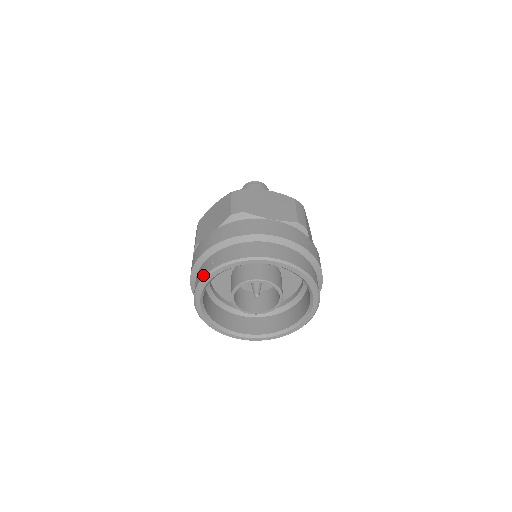
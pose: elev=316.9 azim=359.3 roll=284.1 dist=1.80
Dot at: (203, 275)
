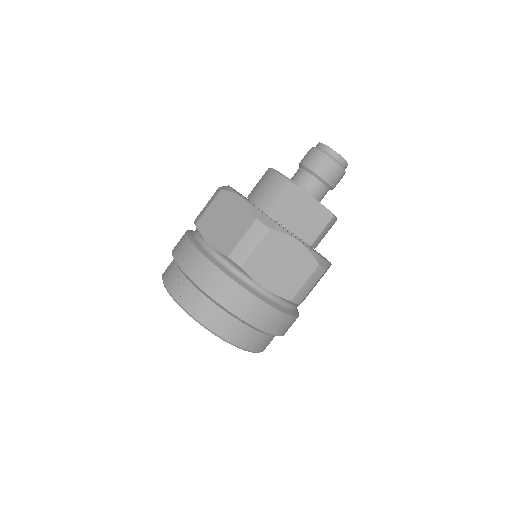
Dot at: (168, 287)
